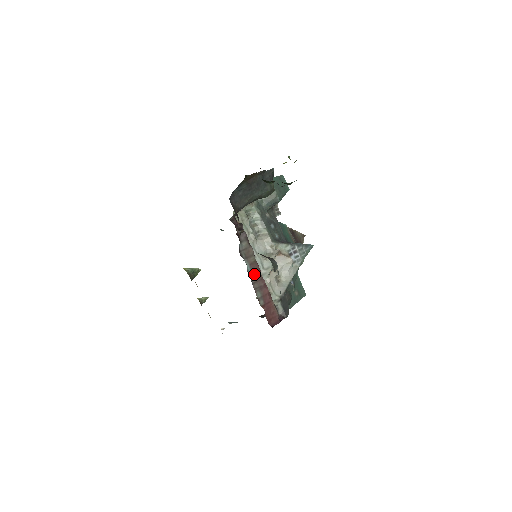
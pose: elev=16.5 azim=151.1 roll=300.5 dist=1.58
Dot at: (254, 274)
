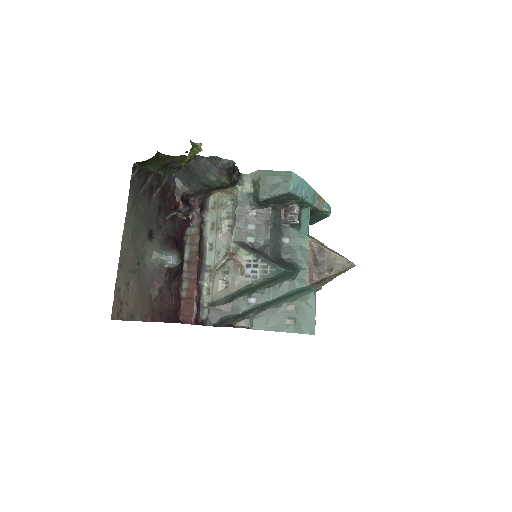
Dot at: (190, 263)
